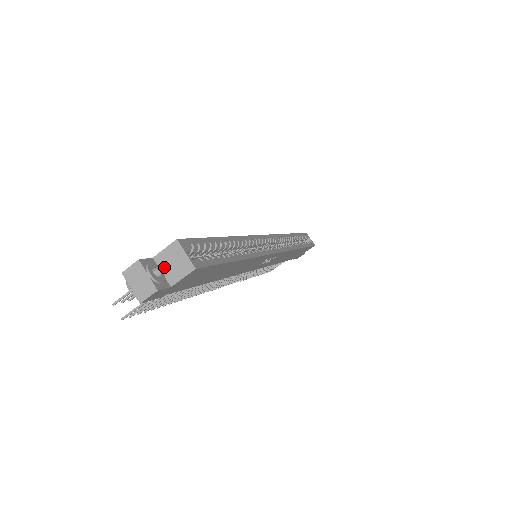
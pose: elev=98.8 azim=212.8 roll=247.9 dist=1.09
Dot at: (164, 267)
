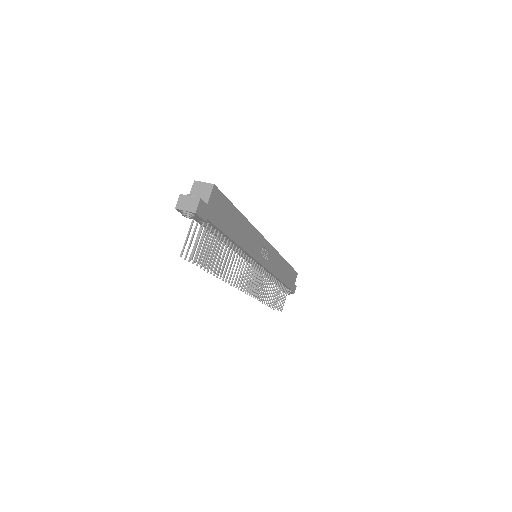
Dot at: occluded
